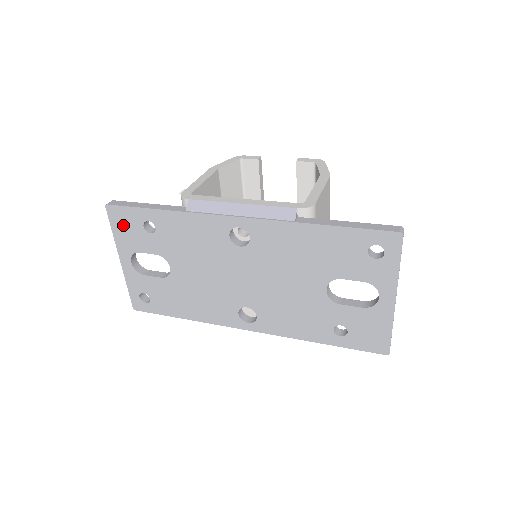
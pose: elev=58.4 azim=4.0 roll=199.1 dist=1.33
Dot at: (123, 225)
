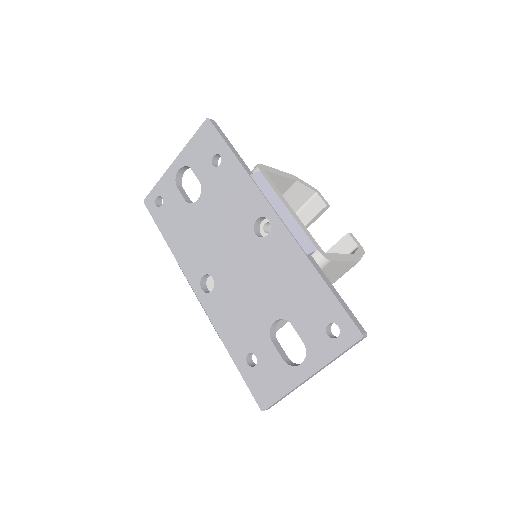
Dot at: (203, 141)
